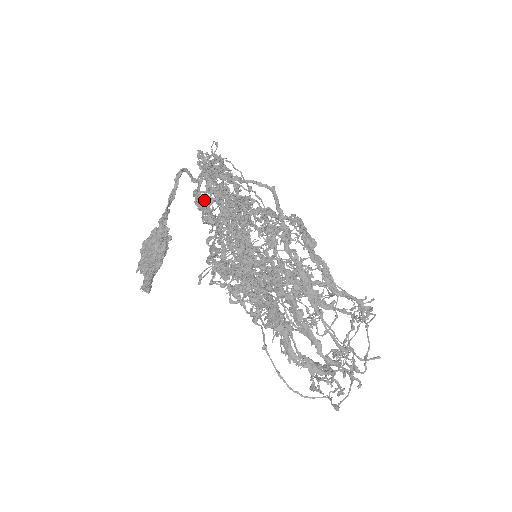
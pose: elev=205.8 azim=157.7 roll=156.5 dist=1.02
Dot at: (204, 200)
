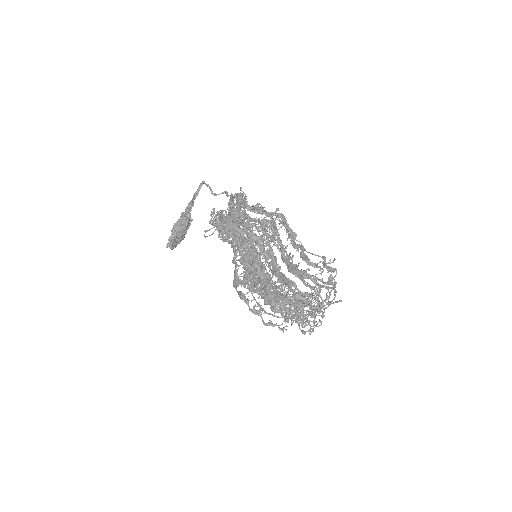
Dot at: occluded
